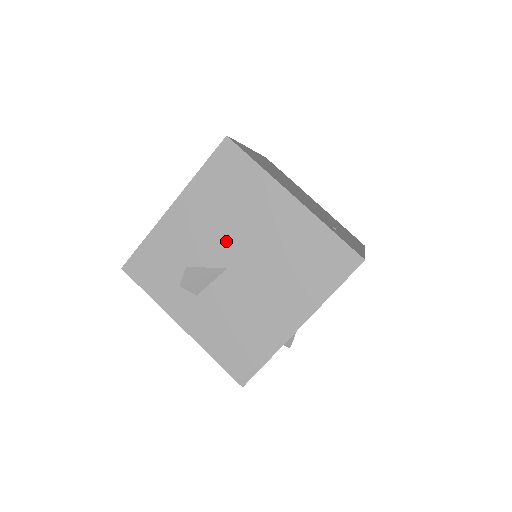
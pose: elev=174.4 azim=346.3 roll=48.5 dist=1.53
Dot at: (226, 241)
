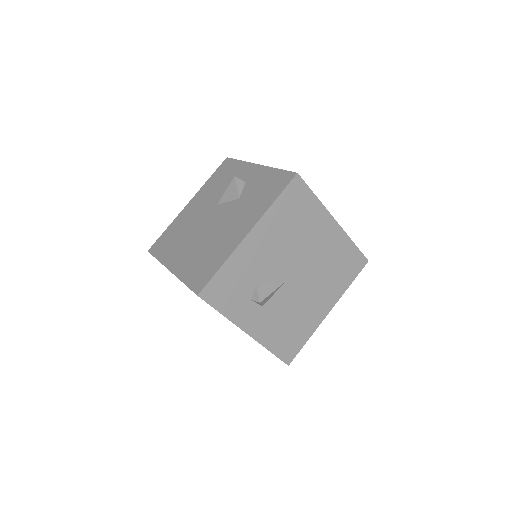
Dot at: (288, 259)
